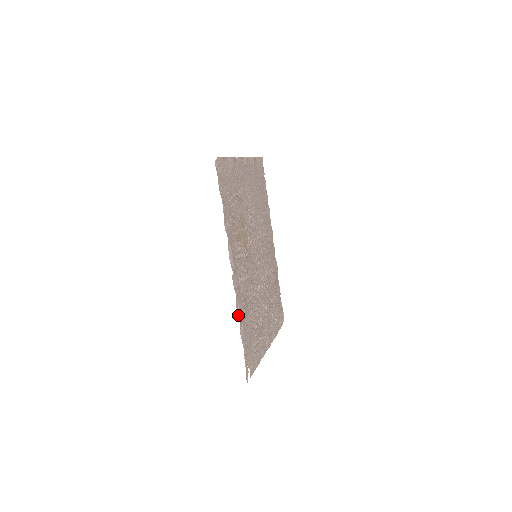
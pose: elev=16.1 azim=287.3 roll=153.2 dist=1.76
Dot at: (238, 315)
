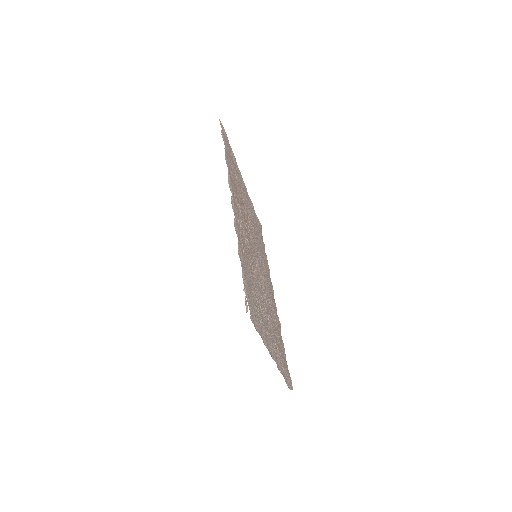
Dot at: occluded
